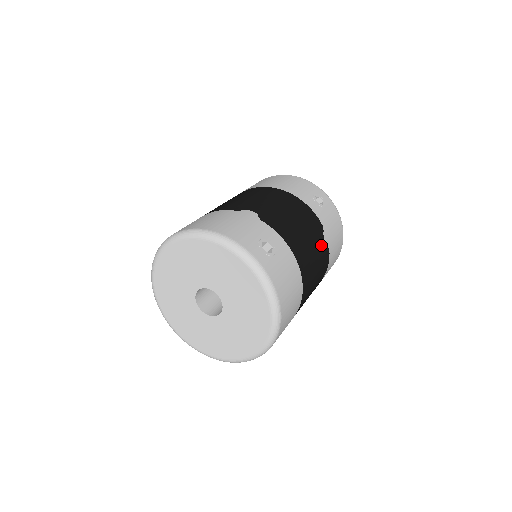
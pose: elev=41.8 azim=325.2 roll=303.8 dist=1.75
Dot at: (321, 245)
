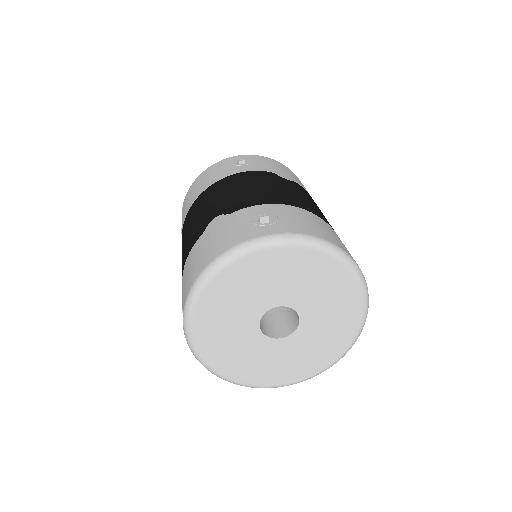
Dot at: (289, 184)
